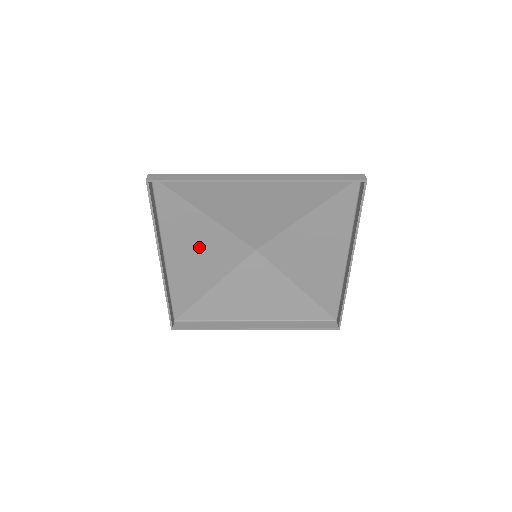
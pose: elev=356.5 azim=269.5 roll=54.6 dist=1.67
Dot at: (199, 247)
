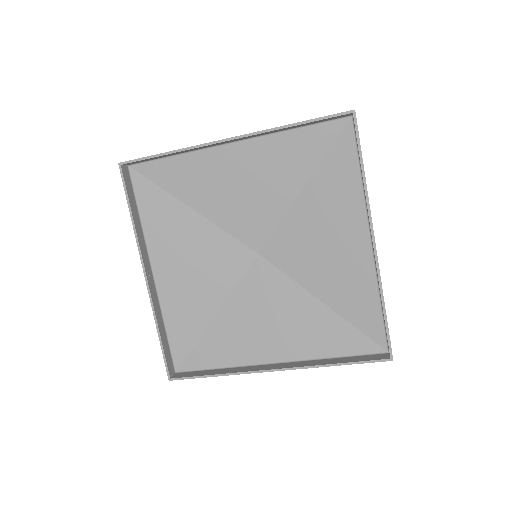
Dot at: (190, 255)
